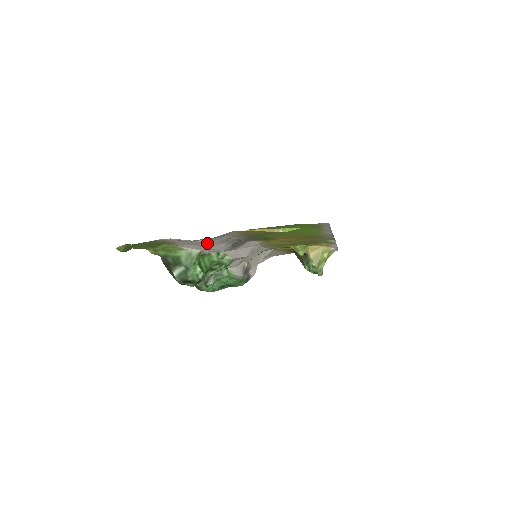
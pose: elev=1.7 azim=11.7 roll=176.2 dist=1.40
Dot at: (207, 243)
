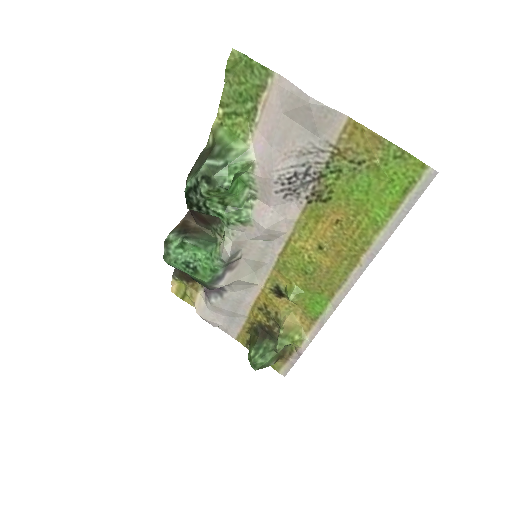
Dot at: (282, 144)
